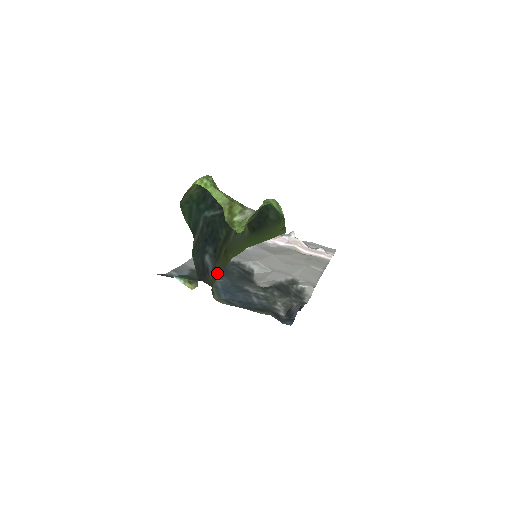
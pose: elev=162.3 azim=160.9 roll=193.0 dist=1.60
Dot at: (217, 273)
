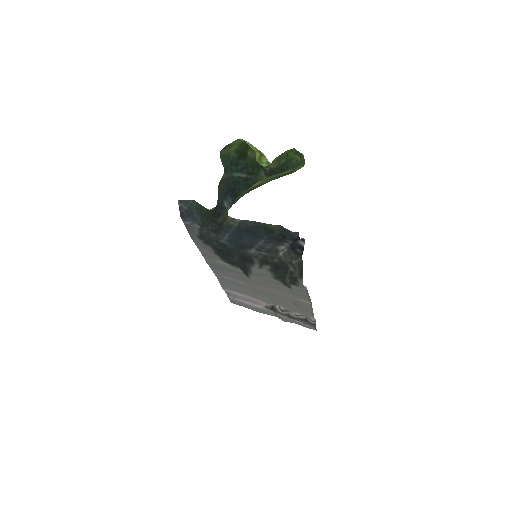
Dot at: (237, 197)
